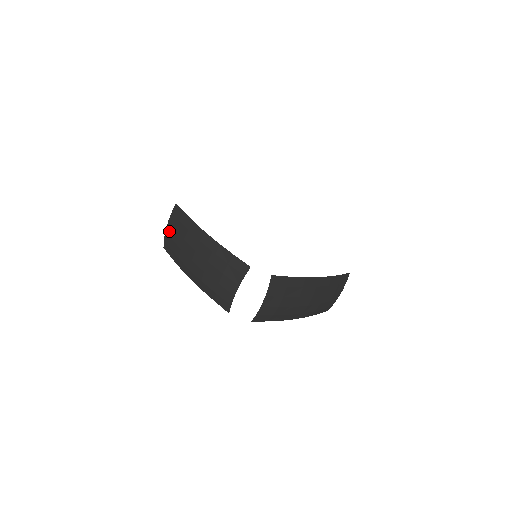
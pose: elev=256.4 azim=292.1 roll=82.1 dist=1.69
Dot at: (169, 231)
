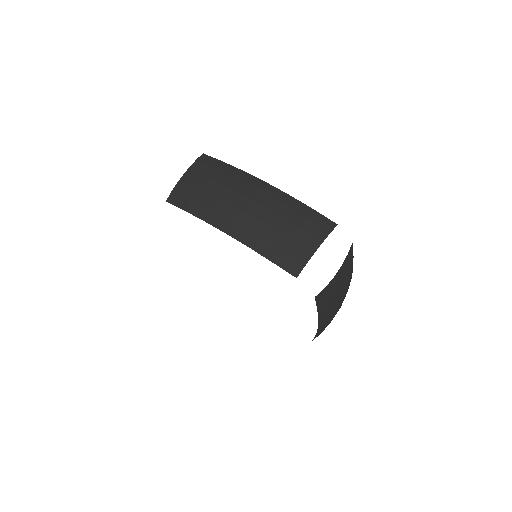
Dot at: (190, 179)
